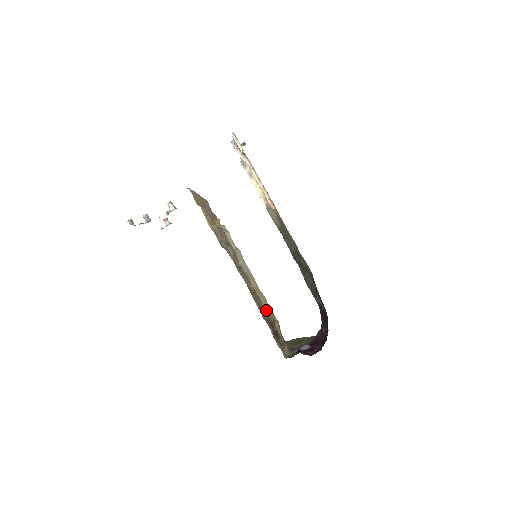
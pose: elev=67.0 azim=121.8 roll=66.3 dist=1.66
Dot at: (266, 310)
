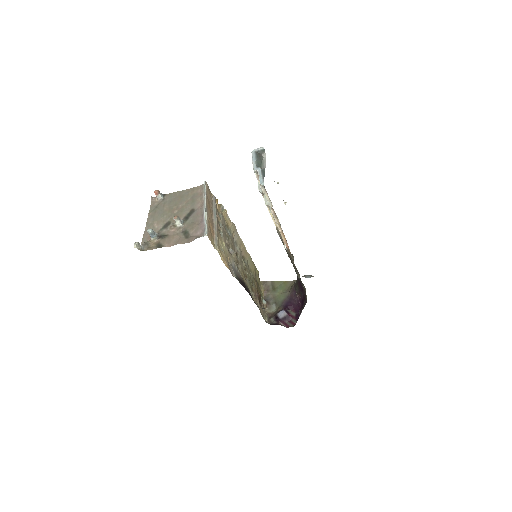
Dot at: (251, 268)
